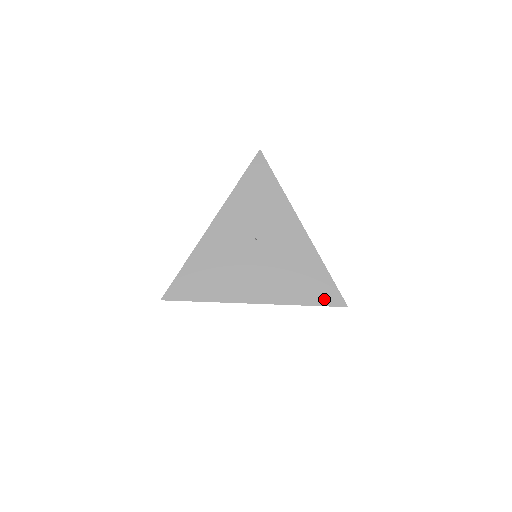
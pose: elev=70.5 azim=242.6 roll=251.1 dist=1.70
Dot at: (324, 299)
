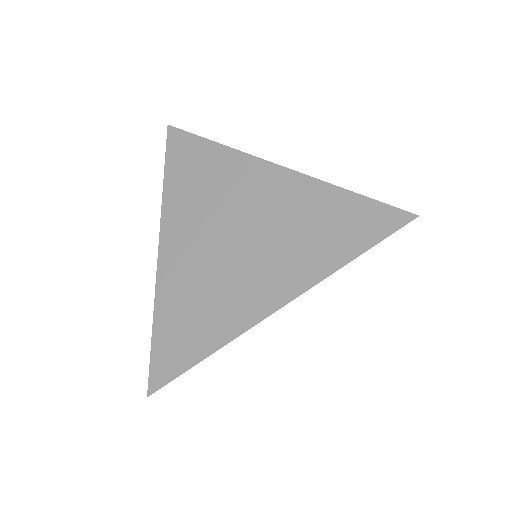
Dot at: (373, 232)
